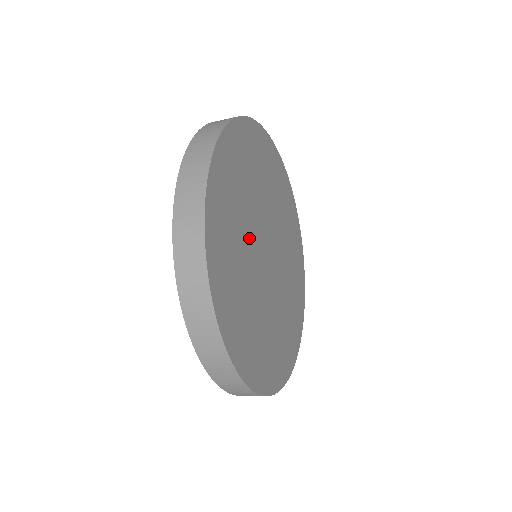
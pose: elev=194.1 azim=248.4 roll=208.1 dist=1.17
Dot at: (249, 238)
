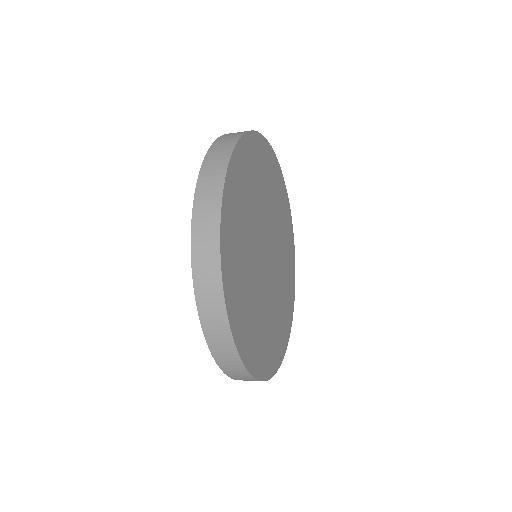
Dot at: (253, 252)
